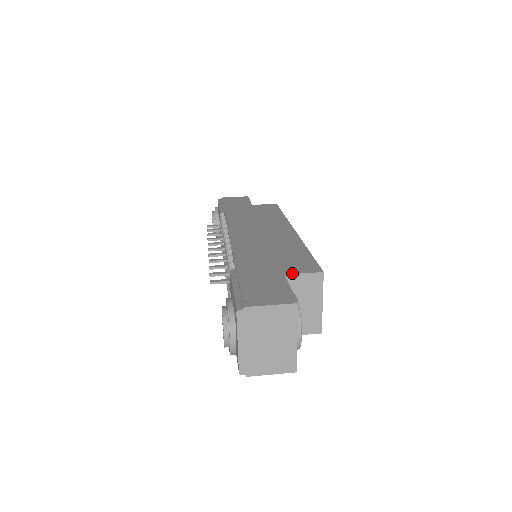
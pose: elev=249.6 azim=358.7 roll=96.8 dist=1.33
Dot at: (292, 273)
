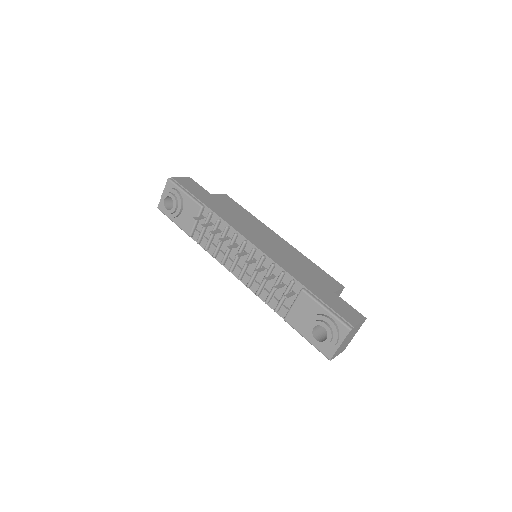
Dot at: (336, 290)
